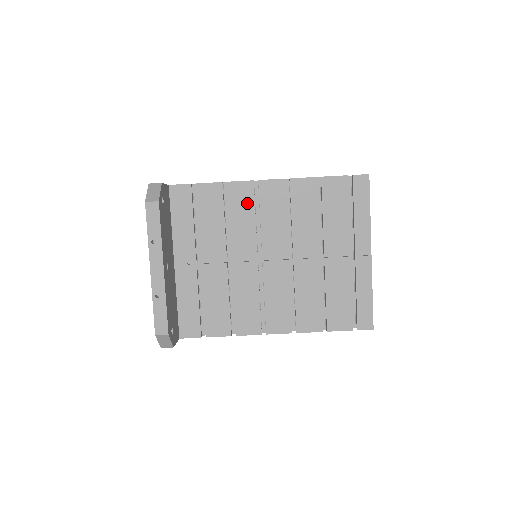
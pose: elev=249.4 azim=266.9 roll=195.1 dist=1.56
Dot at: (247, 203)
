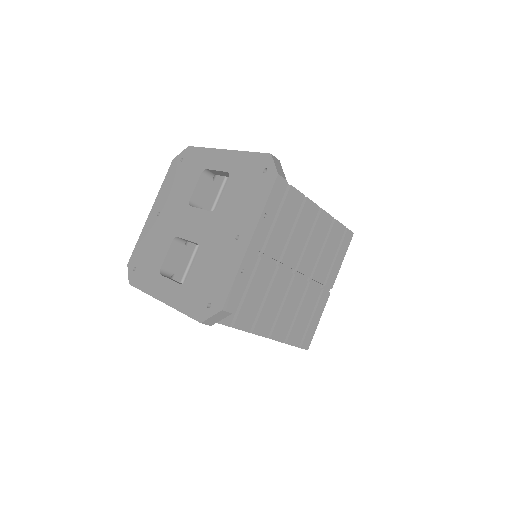
Dot at: (293, 211)
